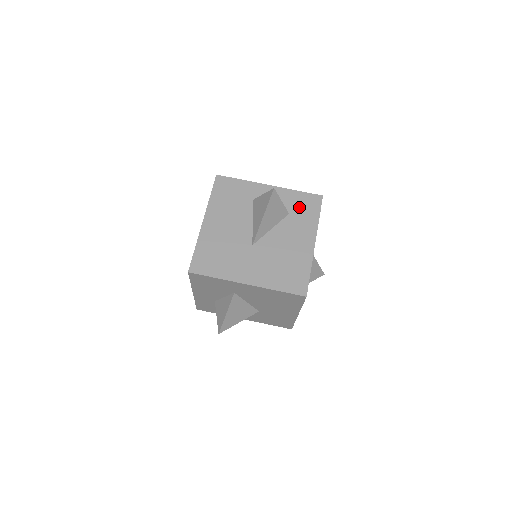
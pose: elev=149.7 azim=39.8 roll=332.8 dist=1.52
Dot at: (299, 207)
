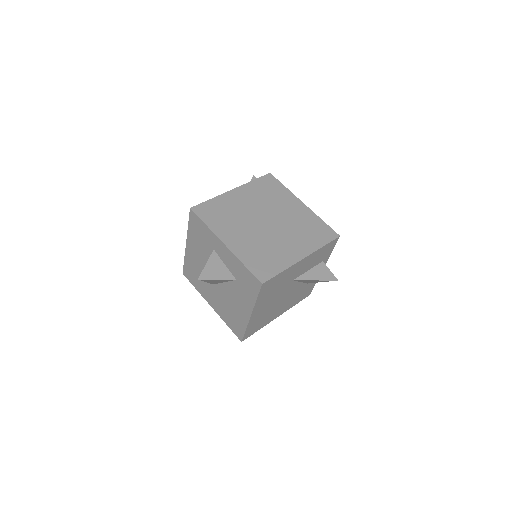
Dot at: (243, 280)
